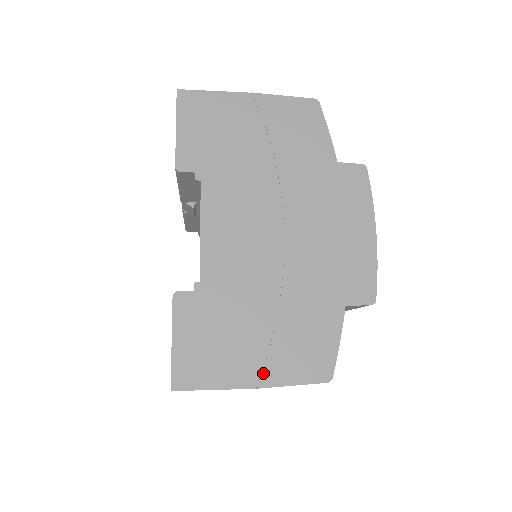
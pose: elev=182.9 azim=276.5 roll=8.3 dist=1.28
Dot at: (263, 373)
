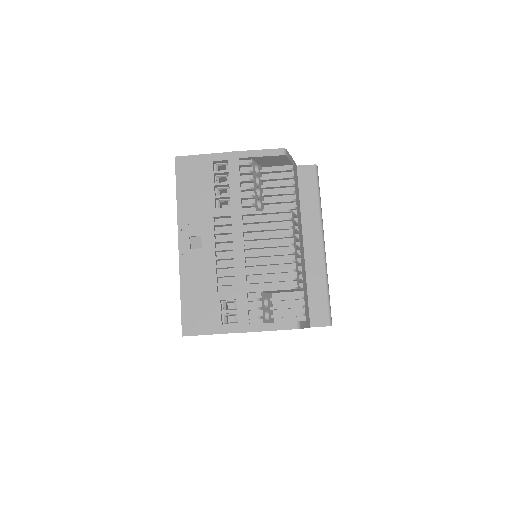
Dot at: occluded
